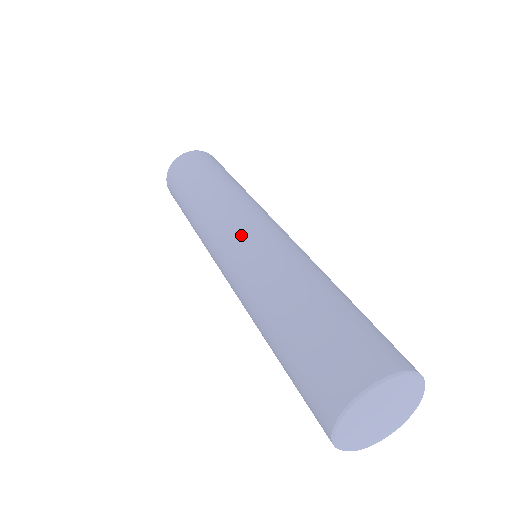
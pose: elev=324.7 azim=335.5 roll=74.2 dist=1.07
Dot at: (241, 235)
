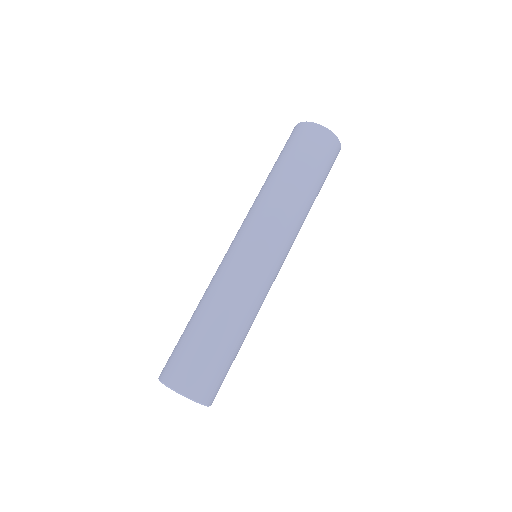
Dot at: (241, 247)
